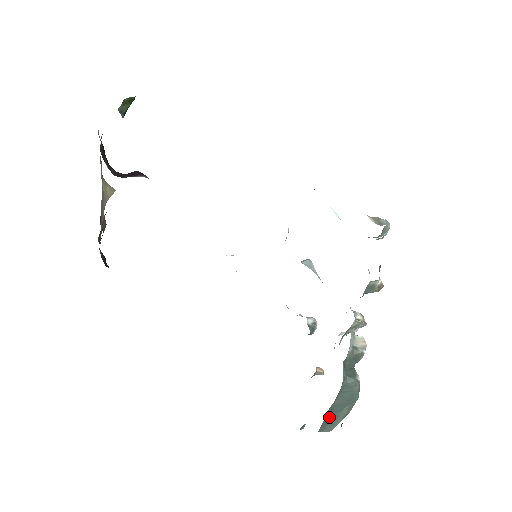
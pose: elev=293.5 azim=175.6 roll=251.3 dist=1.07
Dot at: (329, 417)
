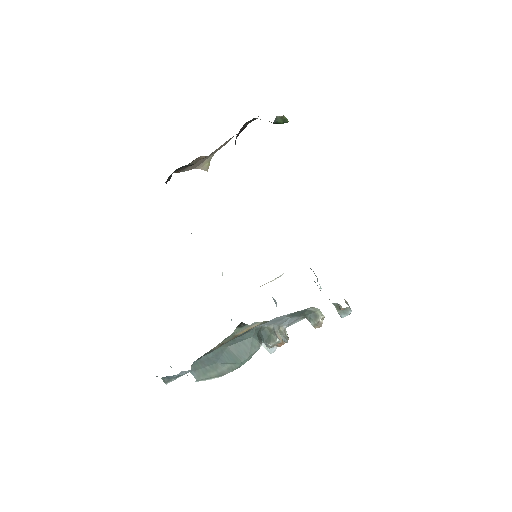
Dot at: (213, 357)
